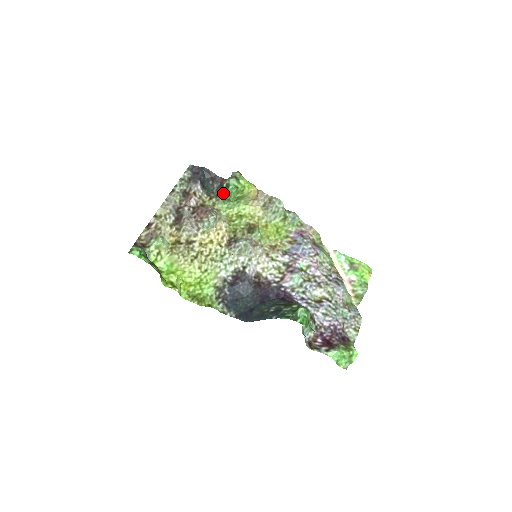
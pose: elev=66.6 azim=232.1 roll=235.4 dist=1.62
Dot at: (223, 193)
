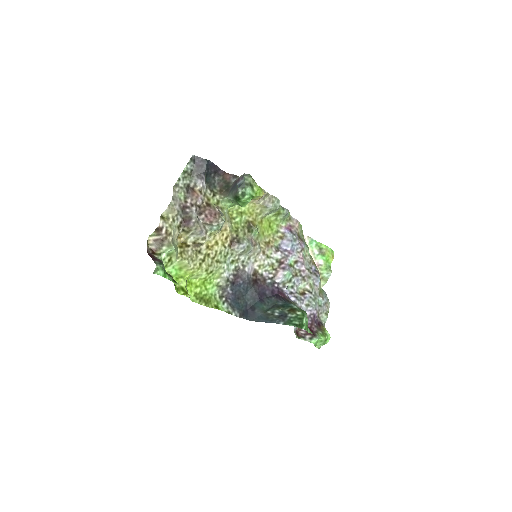
Dot at: (237, 200)
